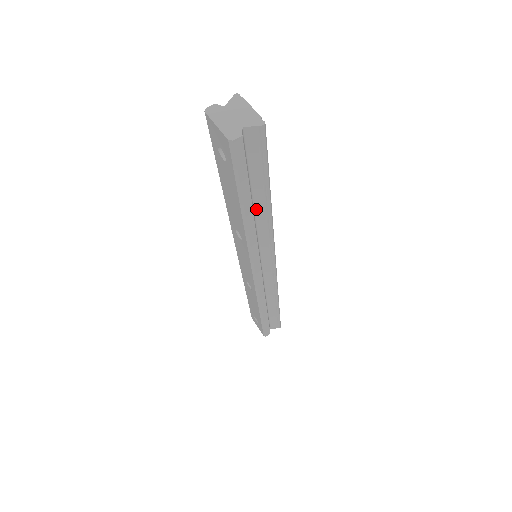
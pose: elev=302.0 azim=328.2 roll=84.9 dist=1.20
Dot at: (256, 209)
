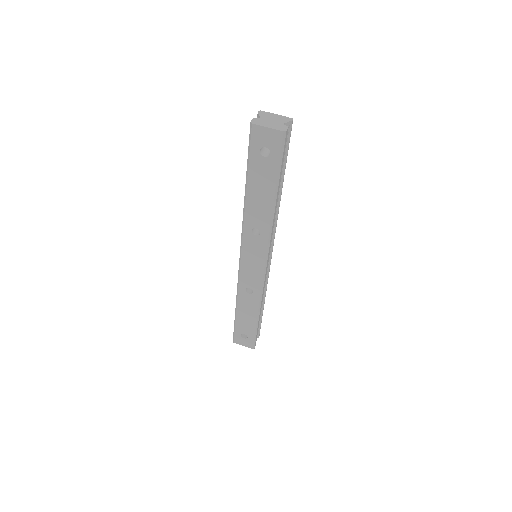
Dot at: occluded
